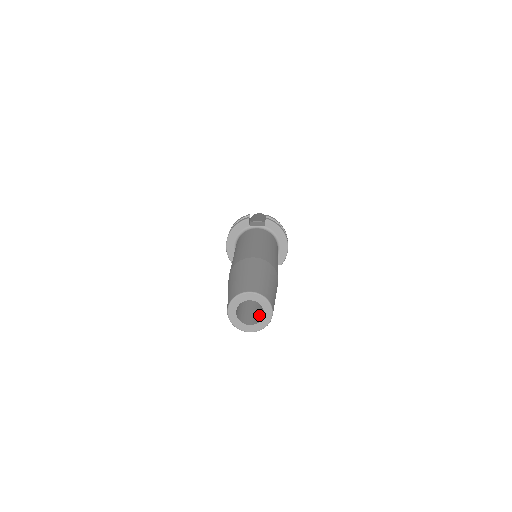
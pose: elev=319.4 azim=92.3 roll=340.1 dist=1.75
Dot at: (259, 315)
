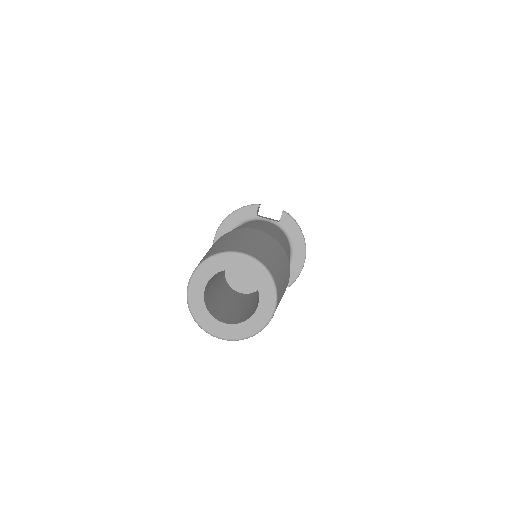
Dot at: (246, 313)
